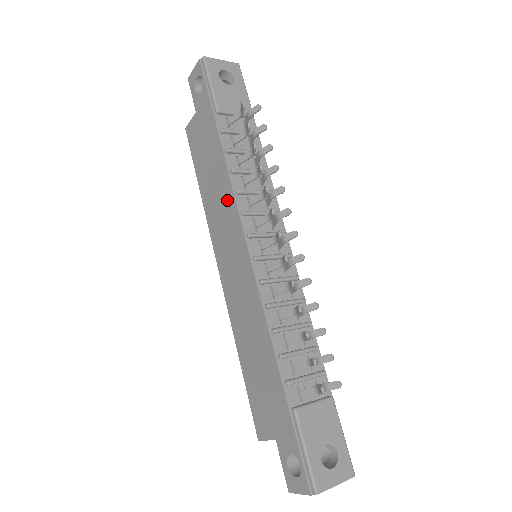
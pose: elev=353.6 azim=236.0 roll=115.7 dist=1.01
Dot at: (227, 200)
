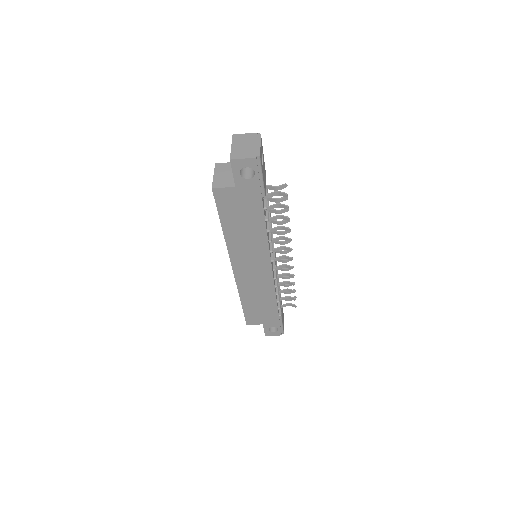
Dot at: (259, 245)
